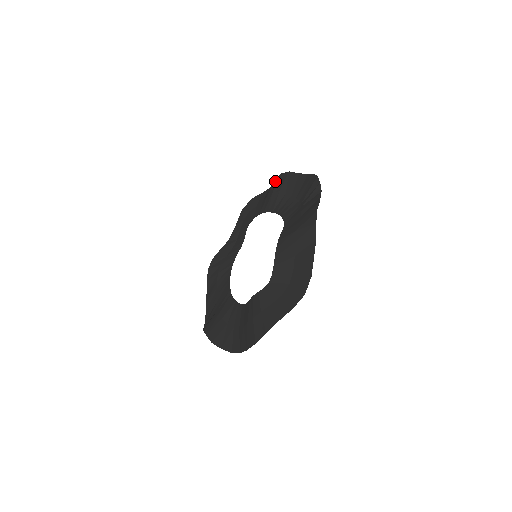
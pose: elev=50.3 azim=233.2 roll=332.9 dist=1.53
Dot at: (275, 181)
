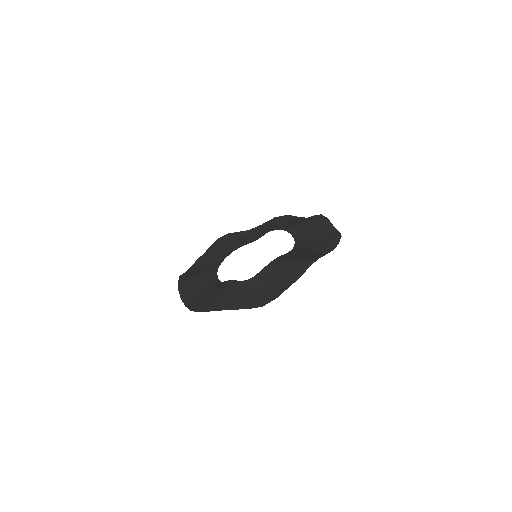
Dot at: (313, 216)
